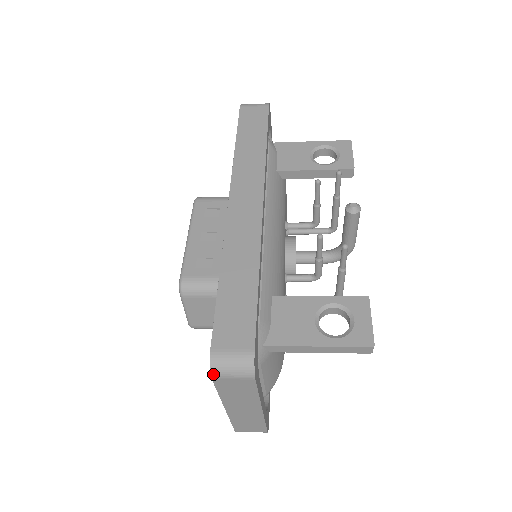
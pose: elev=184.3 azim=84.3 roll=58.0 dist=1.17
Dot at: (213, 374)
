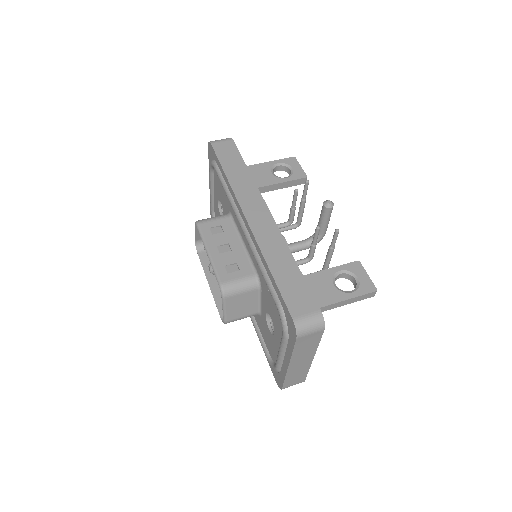
Dot at: (298, 335)
